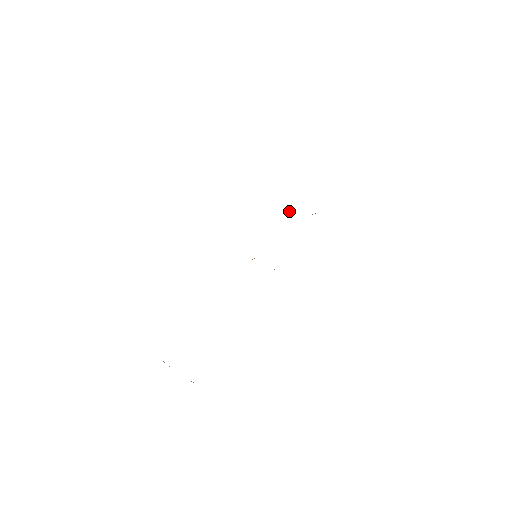
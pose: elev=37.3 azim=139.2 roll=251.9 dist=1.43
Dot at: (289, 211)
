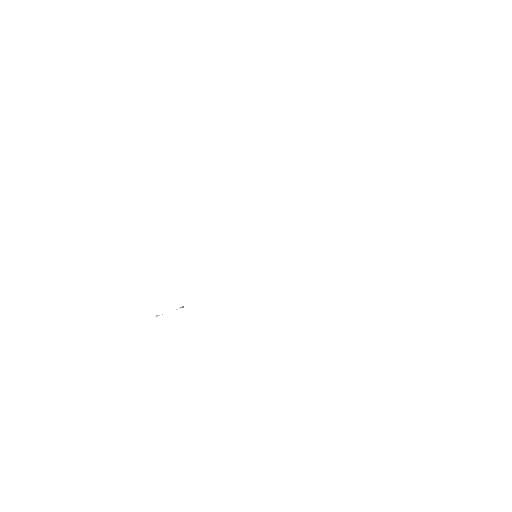
Dot at: occluded
